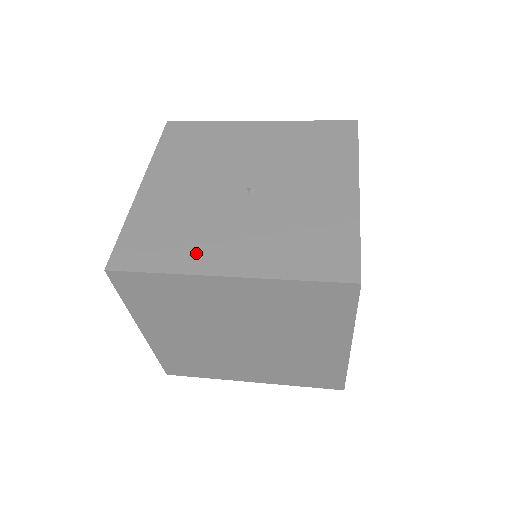
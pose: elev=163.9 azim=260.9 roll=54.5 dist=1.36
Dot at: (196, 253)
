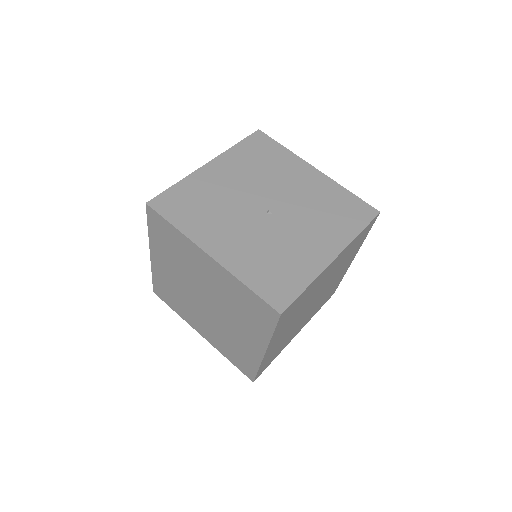
Dot at: (204, 229)
